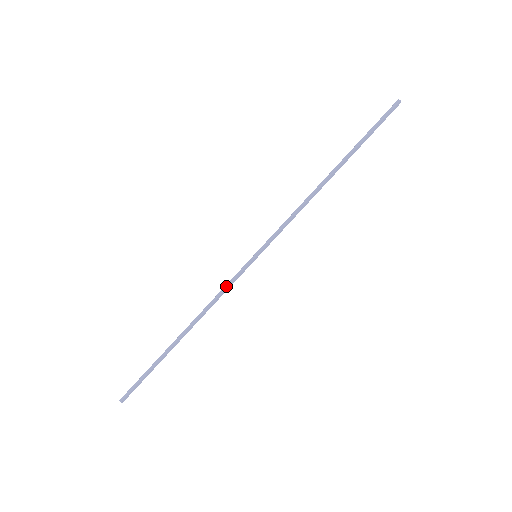
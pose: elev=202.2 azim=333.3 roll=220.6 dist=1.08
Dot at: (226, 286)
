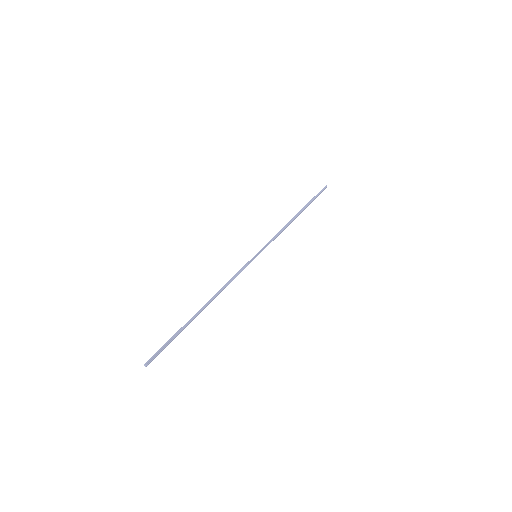
Dot at: (237, 273)
